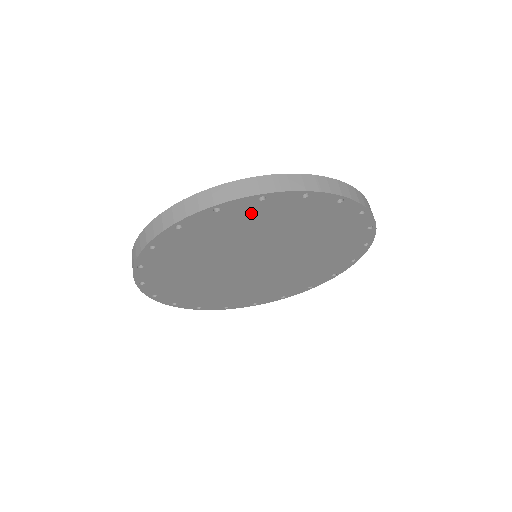
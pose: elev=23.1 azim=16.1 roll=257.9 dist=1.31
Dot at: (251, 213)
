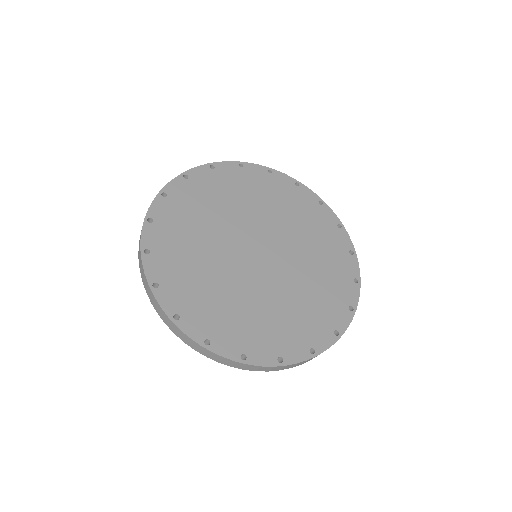
Dot at: (176, 210)
